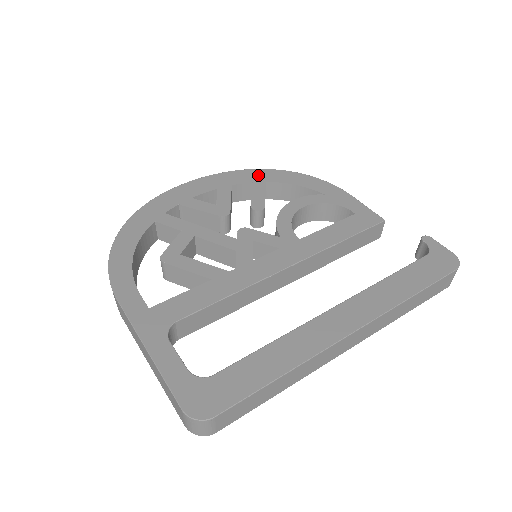
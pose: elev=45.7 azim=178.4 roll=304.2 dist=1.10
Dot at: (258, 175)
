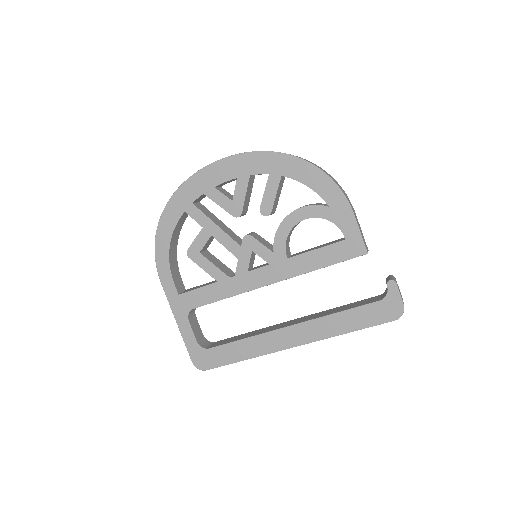
Dot at: (277, 164)
